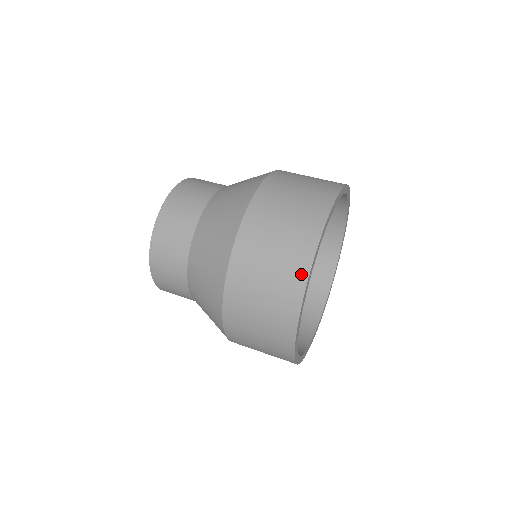
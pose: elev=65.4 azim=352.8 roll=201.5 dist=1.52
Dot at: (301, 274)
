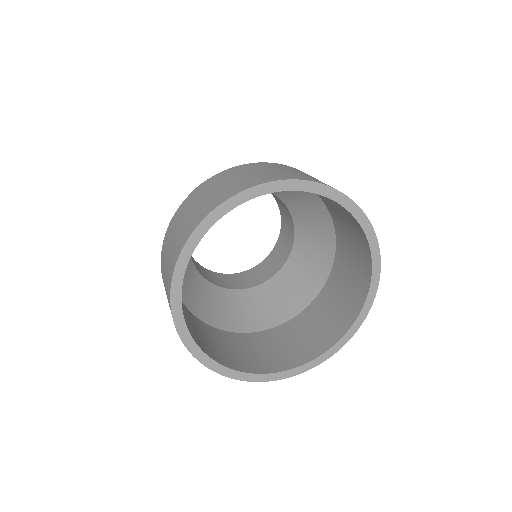
Dot at: occluded
